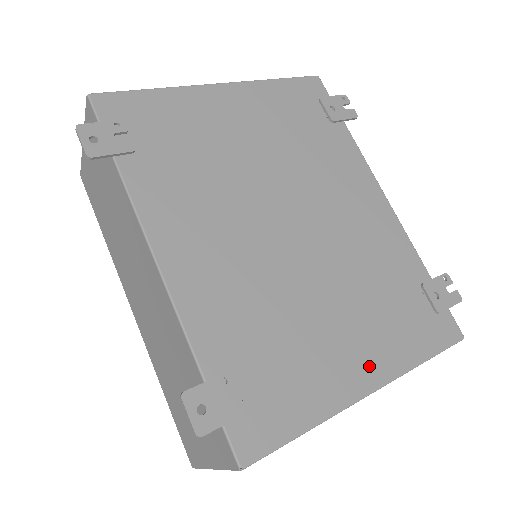
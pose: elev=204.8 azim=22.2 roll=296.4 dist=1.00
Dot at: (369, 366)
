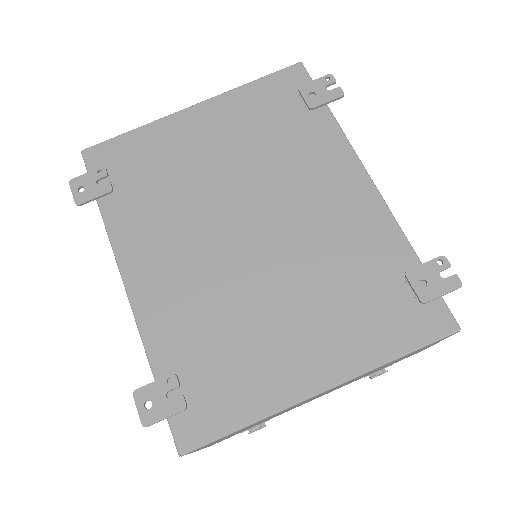
Dot at: (322, 365)
